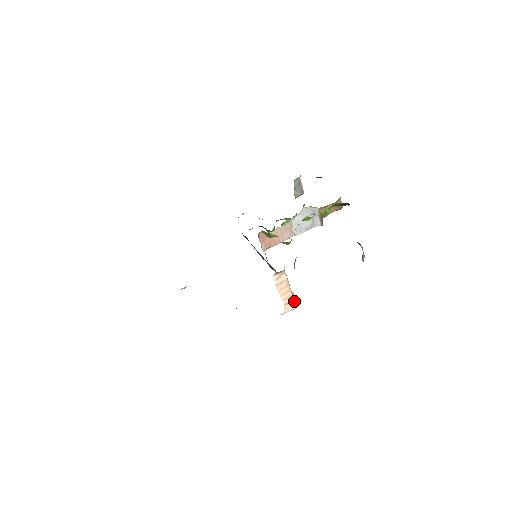
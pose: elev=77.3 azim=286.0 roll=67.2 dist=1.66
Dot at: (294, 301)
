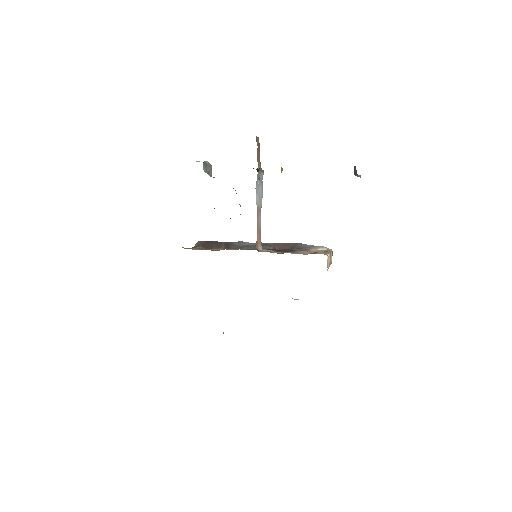
Dot at: (332, 251)
